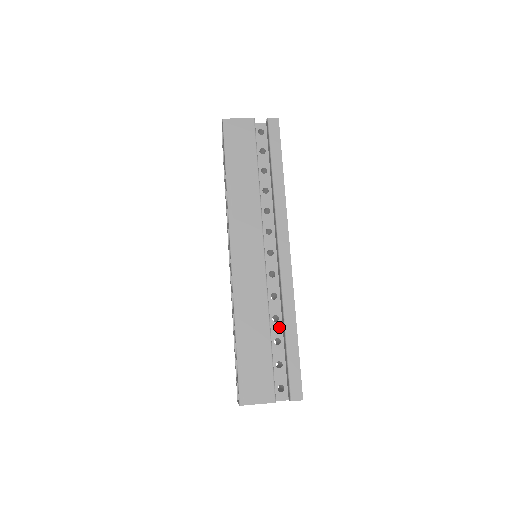
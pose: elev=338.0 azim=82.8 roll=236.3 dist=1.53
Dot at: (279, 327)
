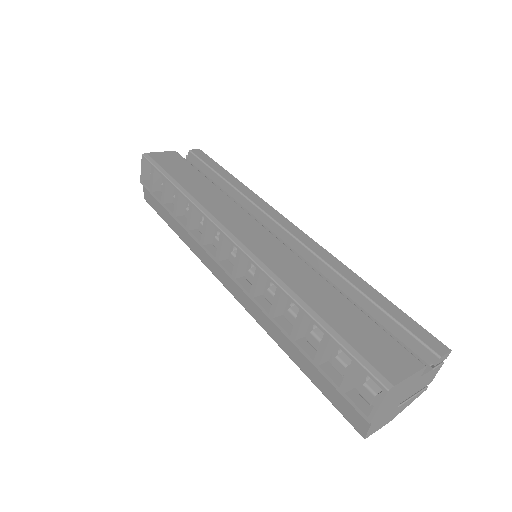
Dot at: occluded
